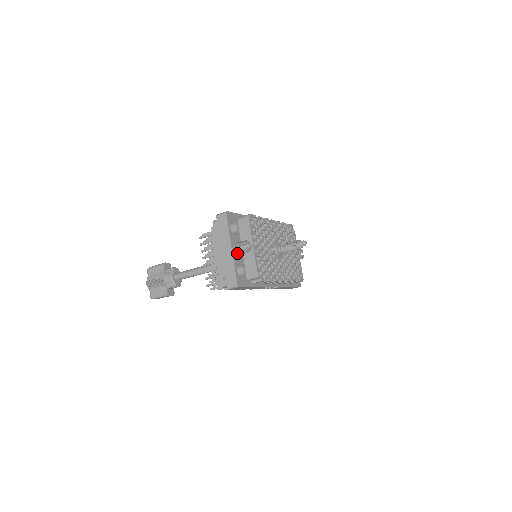
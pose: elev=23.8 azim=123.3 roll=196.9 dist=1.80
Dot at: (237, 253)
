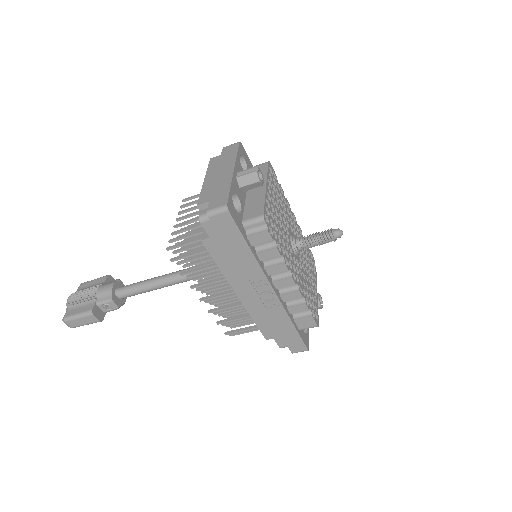
Dot at: (239, 182)
